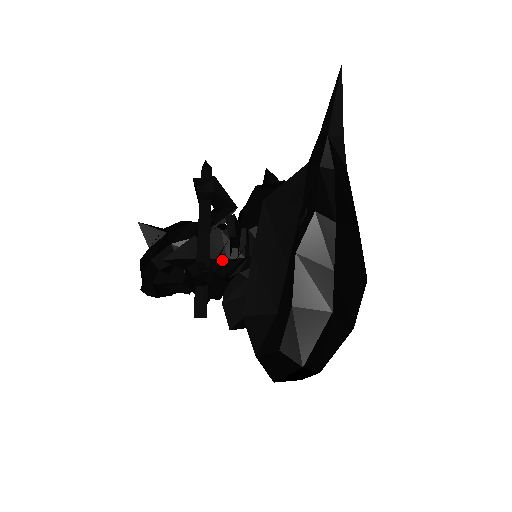
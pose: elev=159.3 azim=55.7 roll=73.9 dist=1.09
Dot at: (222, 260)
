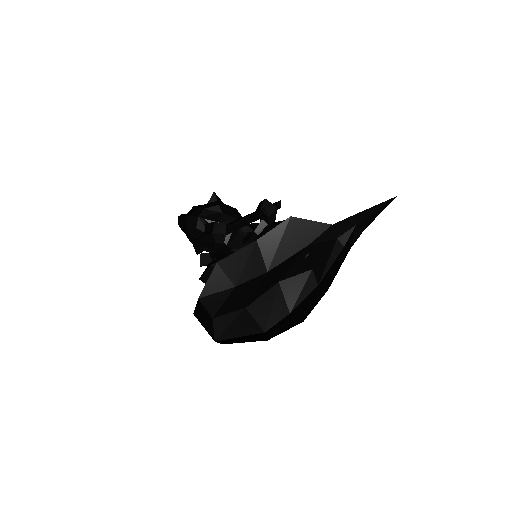
Dot at: occluded
